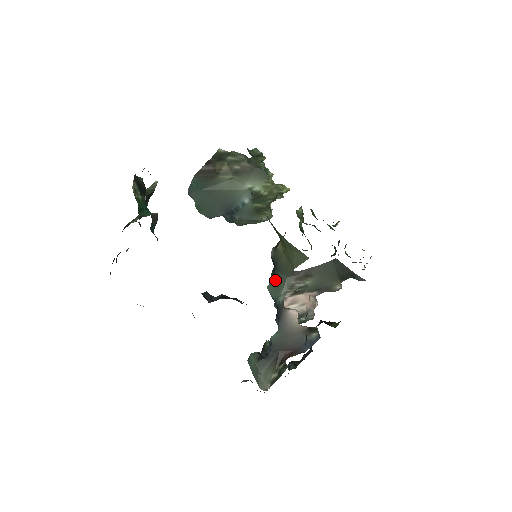
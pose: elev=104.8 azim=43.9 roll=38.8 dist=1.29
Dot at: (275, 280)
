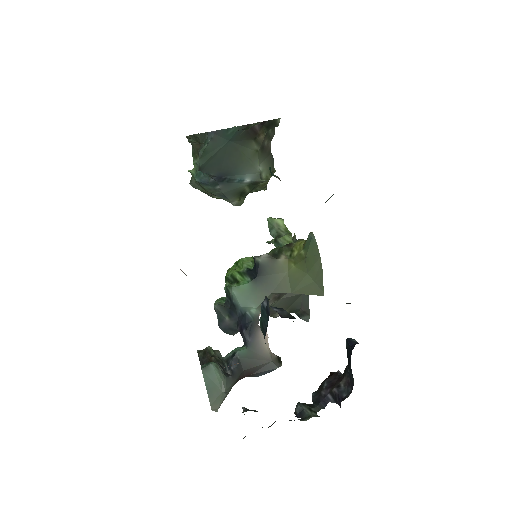
Dot at: (253, 288)
